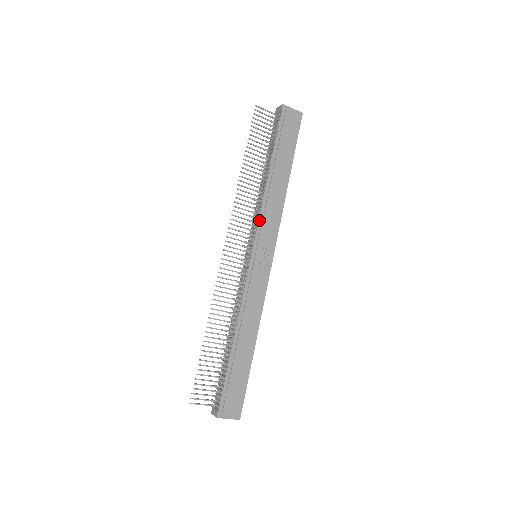
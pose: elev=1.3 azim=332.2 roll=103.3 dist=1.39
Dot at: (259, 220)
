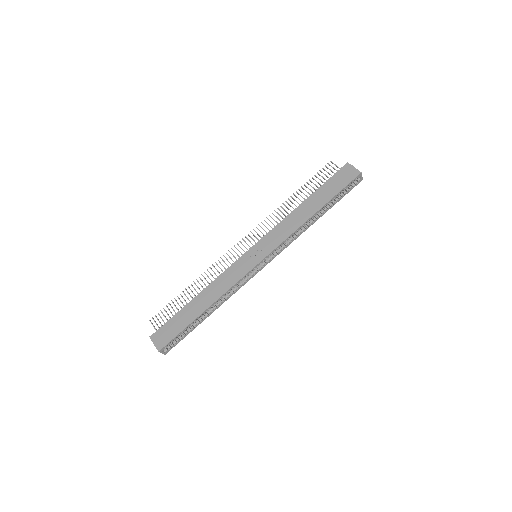
Dot at: (271, 230)
